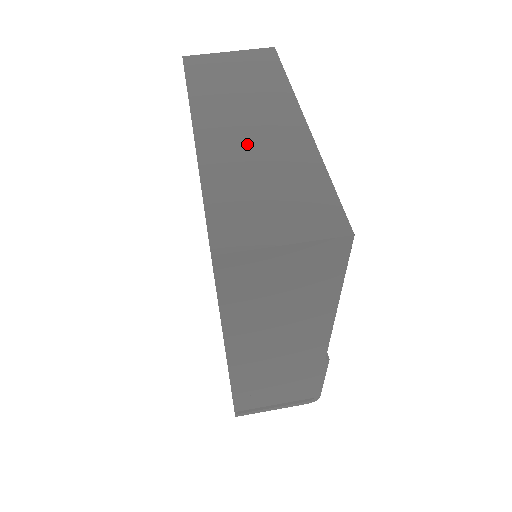
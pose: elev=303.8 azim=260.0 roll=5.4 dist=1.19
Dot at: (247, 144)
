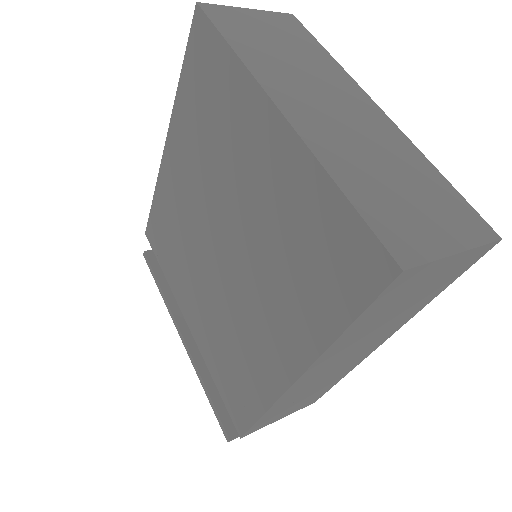
Dot at: (344, 129)
